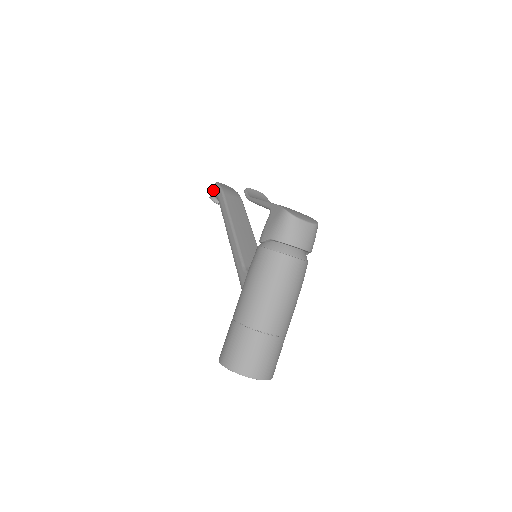
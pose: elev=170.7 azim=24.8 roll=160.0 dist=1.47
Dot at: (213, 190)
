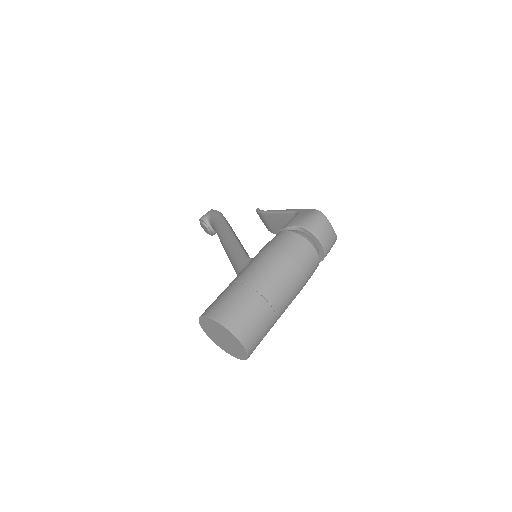
Dot at: (207, 213)
